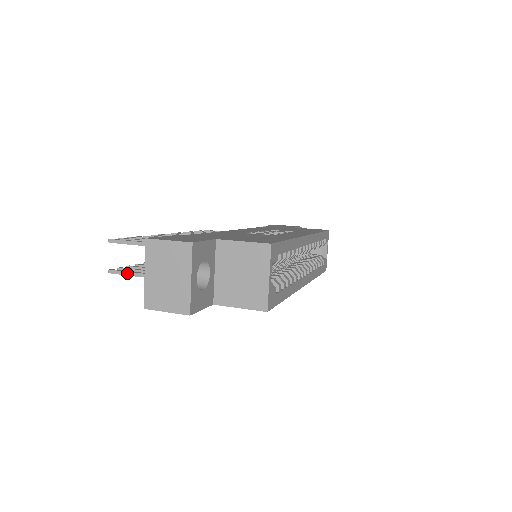
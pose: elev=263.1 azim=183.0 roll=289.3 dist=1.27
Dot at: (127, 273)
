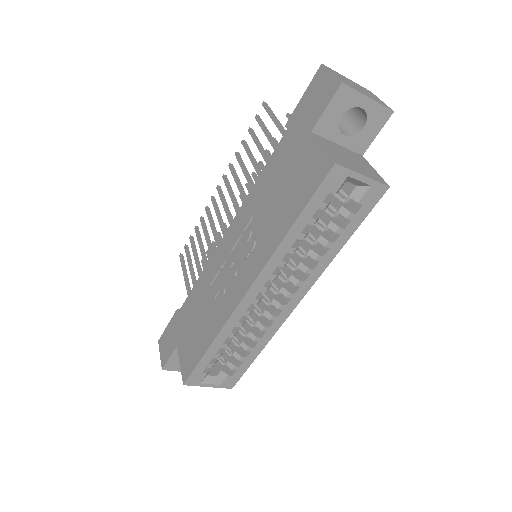
Dot at: occluded
